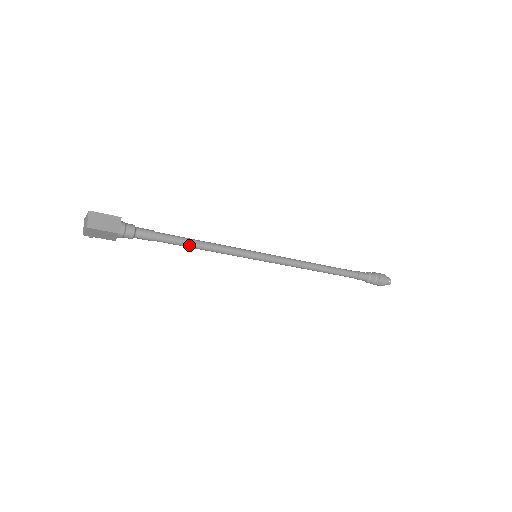
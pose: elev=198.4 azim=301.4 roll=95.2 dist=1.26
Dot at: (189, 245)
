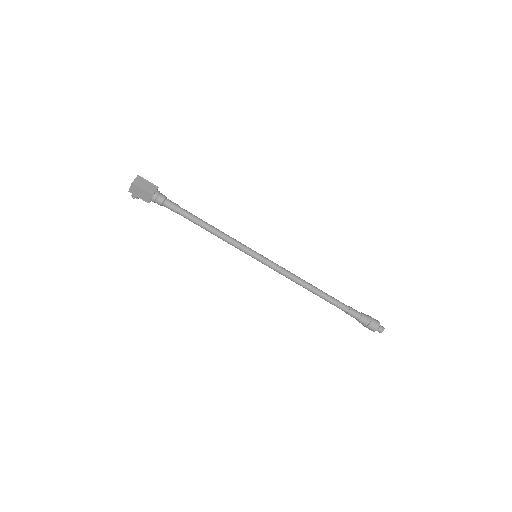
Dot at: (202, 225)
